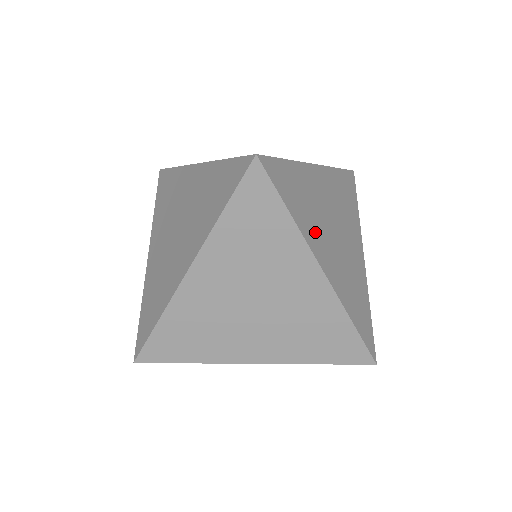
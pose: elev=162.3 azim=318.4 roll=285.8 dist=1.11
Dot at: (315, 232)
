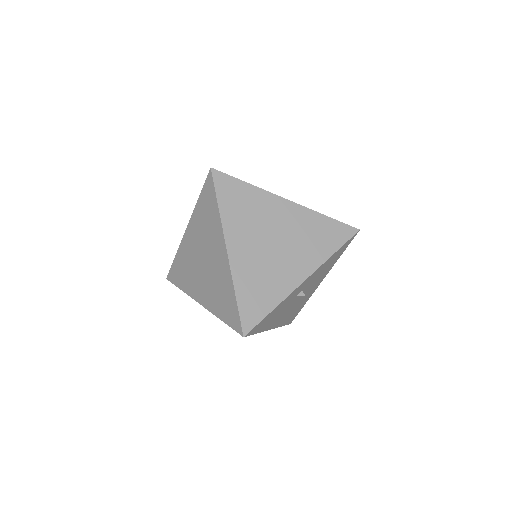
Dot at: occluded
